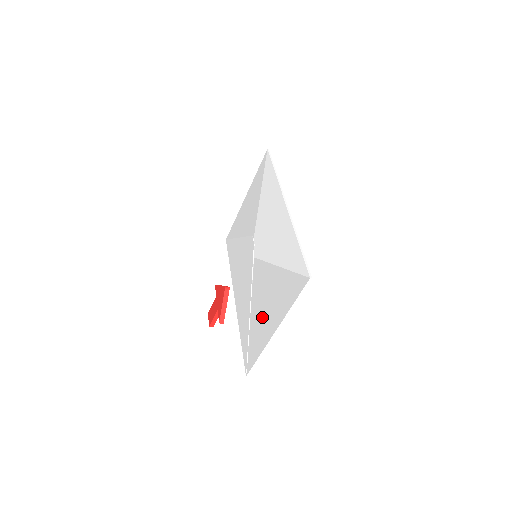
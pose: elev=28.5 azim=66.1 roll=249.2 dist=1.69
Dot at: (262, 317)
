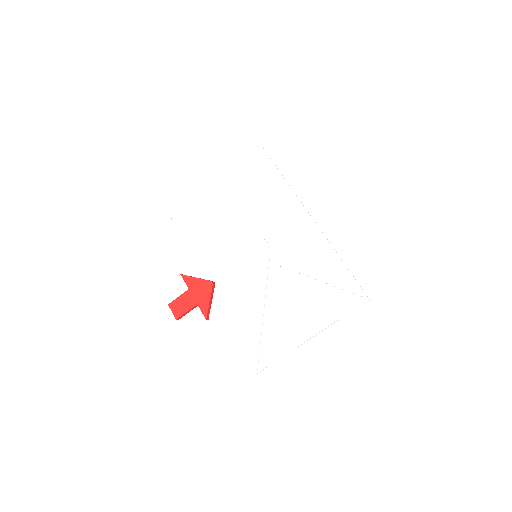
Dot at: (283, 321)
